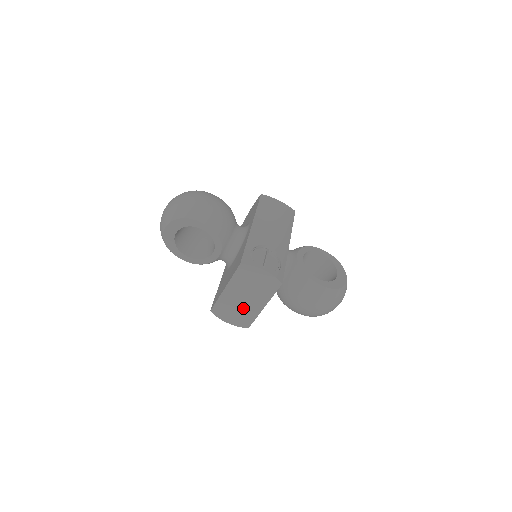
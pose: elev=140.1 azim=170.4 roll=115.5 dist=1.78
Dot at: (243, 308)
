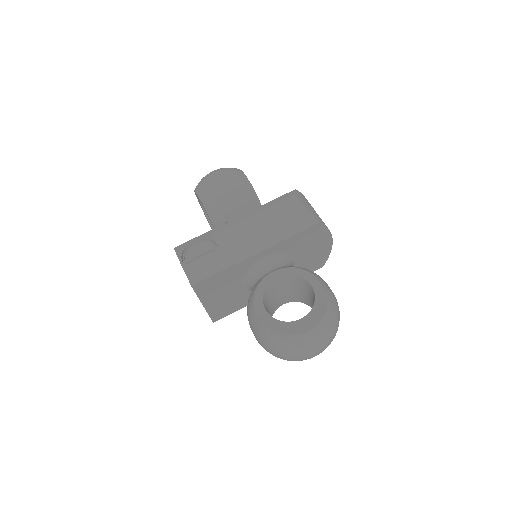
Dot at: occluded
